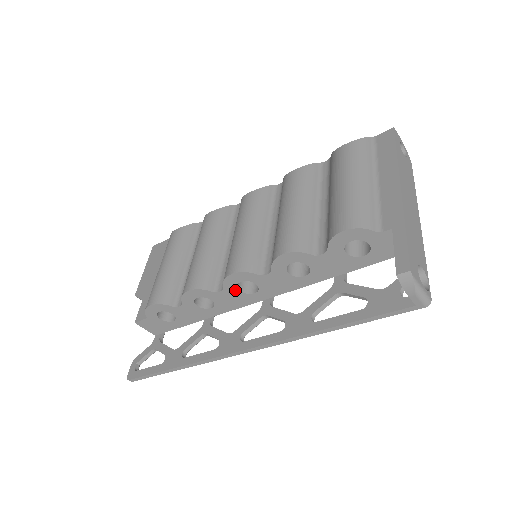
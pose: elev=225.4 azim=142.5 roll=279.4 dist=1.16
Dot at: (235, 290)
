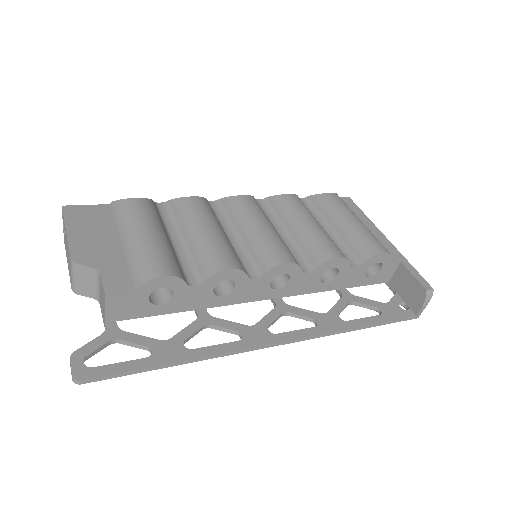
Dot at: (268, 281)
